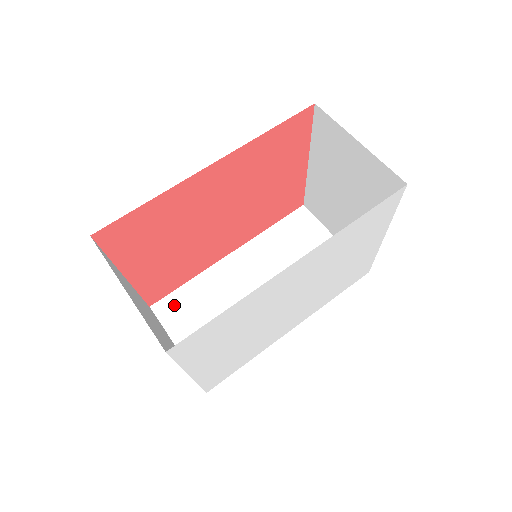
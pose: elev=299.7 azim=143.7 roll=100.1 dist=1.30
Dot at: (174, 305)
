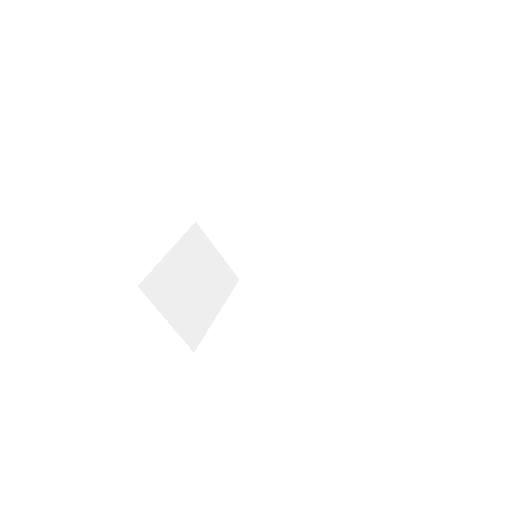
Dot at: (213, 224)
